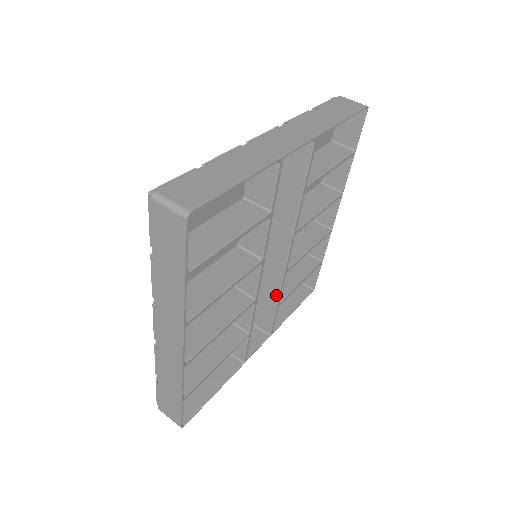
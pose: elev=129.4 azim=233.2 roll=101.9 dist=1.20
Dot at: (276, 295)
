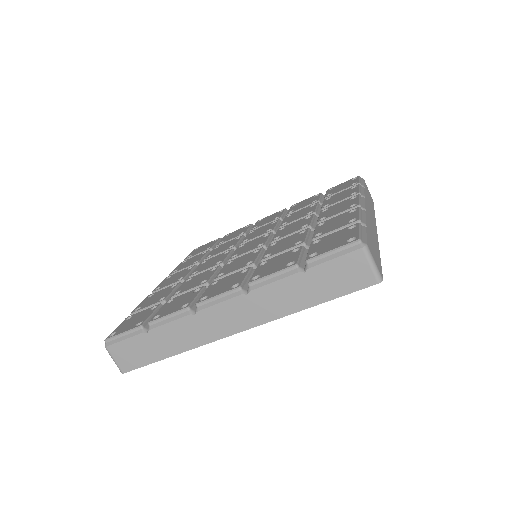
Dot at: occluded
